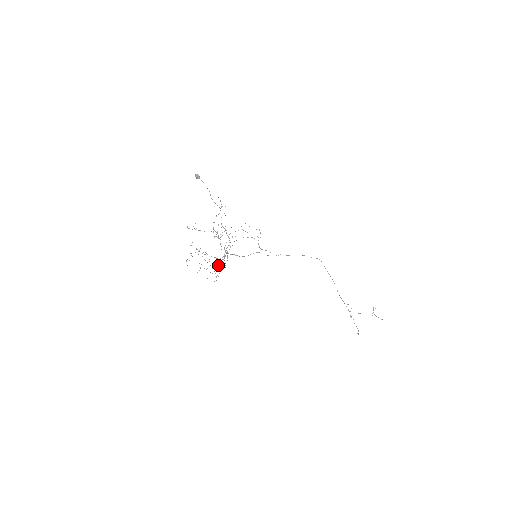
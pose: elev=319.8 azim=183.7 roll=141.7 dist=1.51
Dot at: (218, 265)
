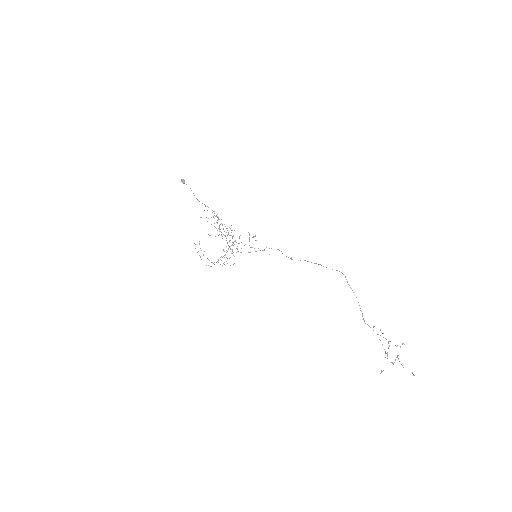
Dot at: (222, 257)
